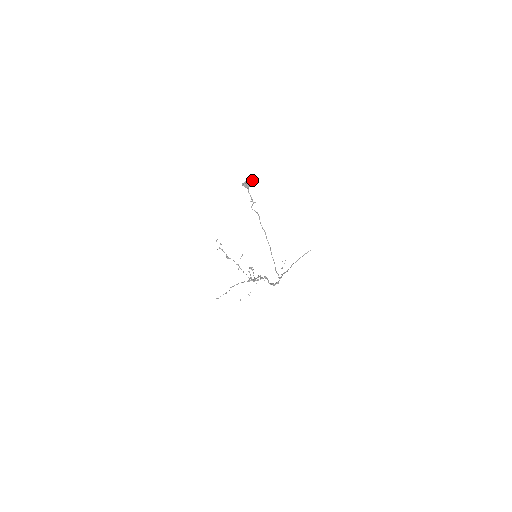
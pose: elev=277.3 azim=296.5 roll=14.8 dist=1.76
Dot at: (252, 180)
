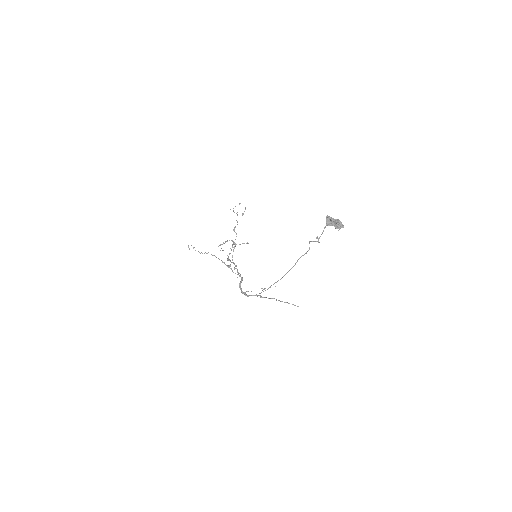
Dot at: (339, 224)
